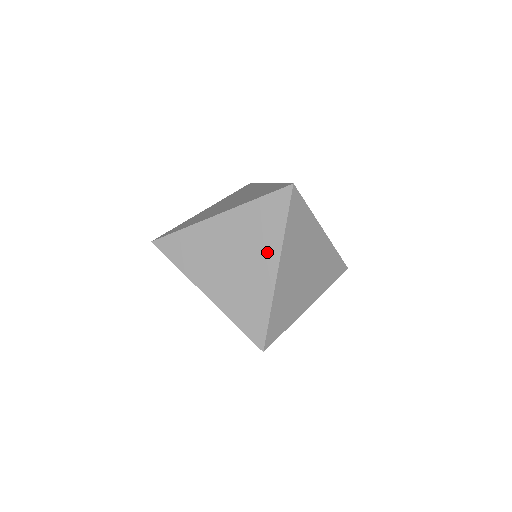
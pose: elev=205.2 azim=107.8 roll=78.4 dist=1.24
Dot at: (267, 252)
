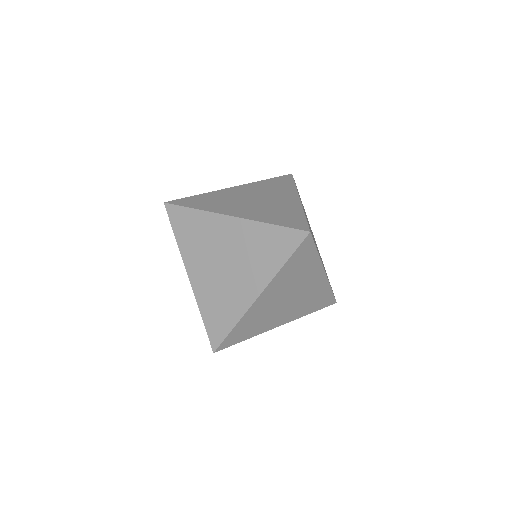
Dot at: (257, 276)
